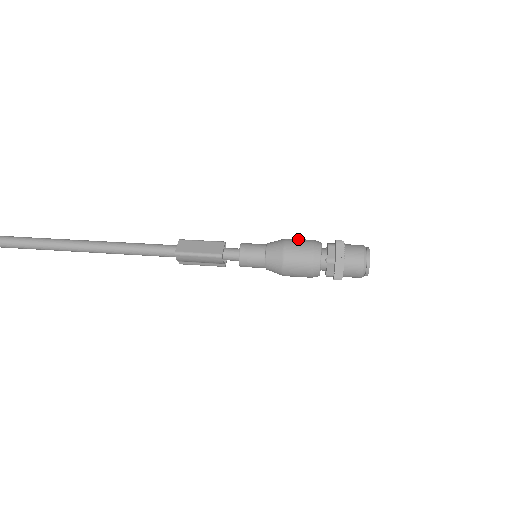
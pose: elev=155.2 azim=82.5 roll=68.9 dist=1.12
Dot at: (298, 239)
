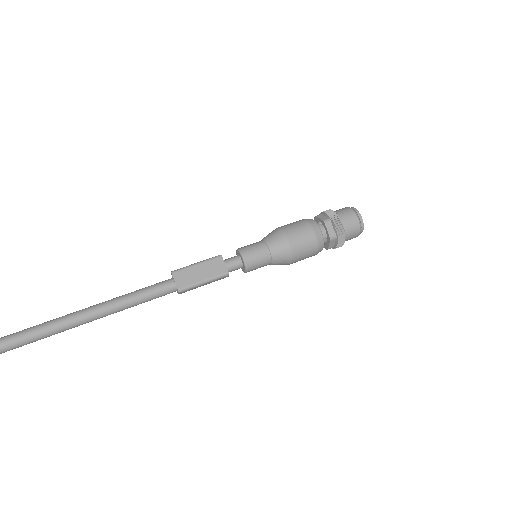
Dot at: (293, 226)
